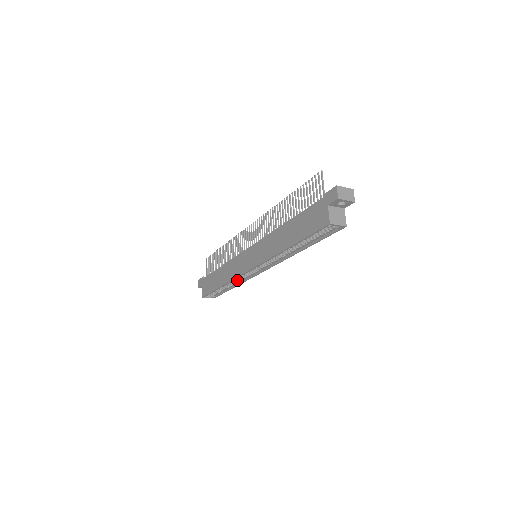
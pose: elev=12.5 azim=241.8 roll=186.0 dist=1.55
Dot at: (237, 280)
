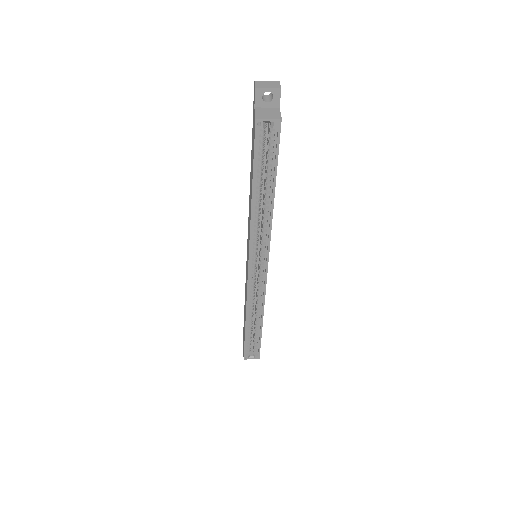
Dot at: (257, 306)
